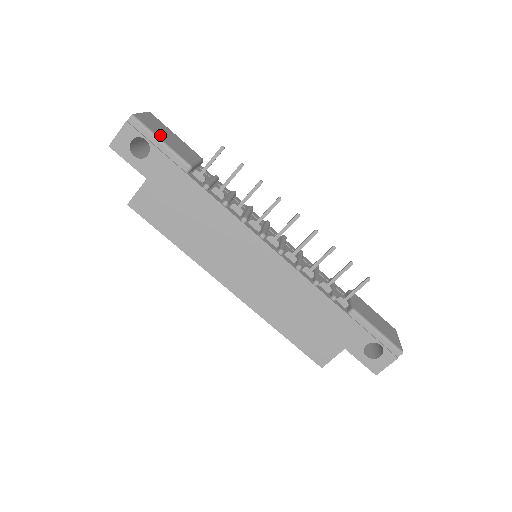
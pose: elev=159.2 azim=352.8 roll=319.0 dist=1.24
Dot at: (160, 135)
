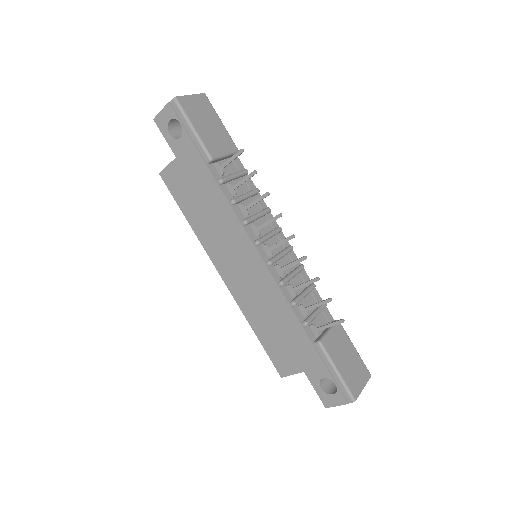
Dot at: (196, 121)
